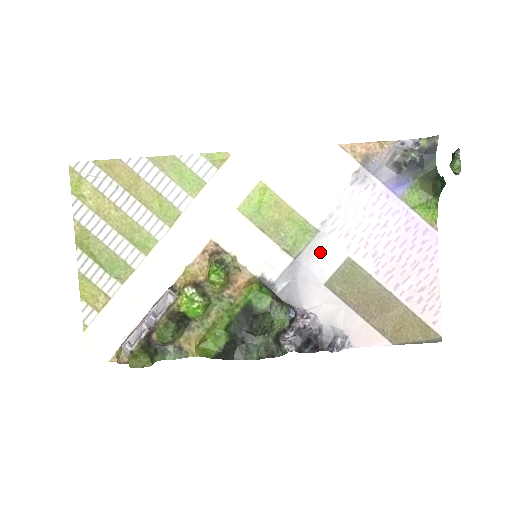
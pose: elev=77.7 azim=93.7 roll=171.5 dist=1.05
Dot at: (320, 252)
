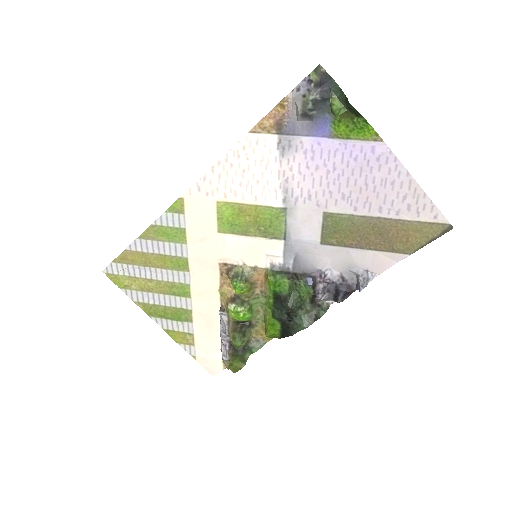
Dot at: (299, 223)
